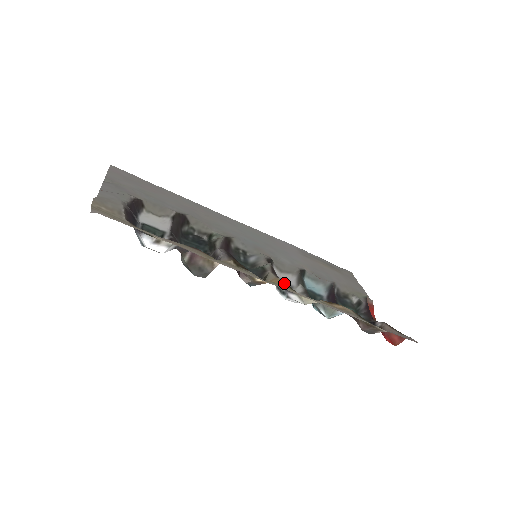
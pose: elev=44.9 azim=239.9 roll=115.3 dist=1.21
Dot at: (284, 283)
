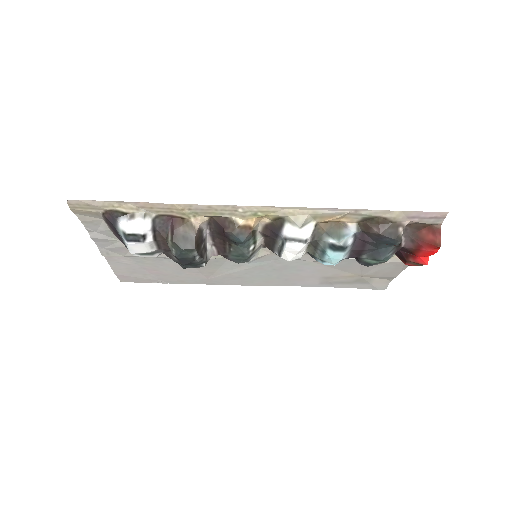
Dot at: (267, 217)
